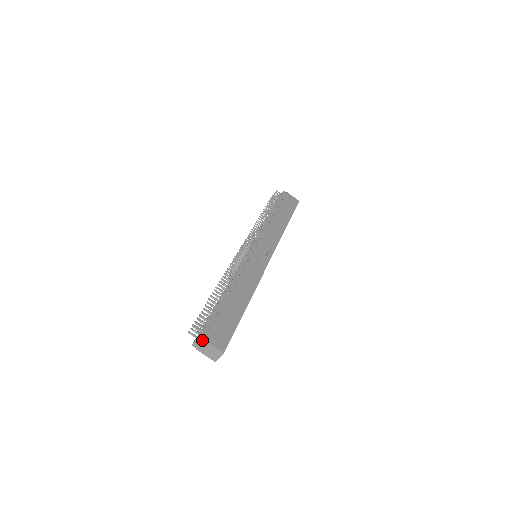
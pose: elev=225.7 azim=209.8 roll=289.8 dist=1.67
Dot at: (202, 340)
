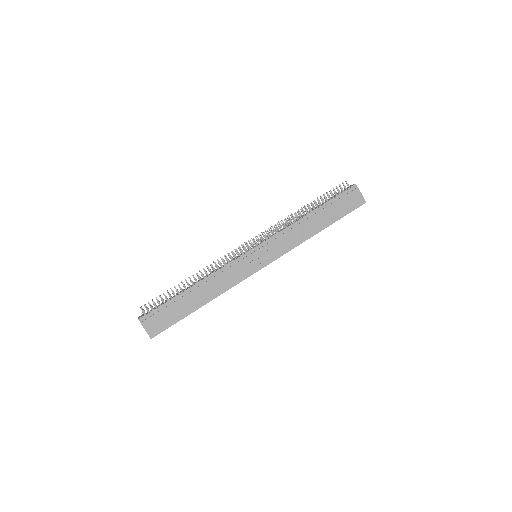
Dot at: (140, 322)
